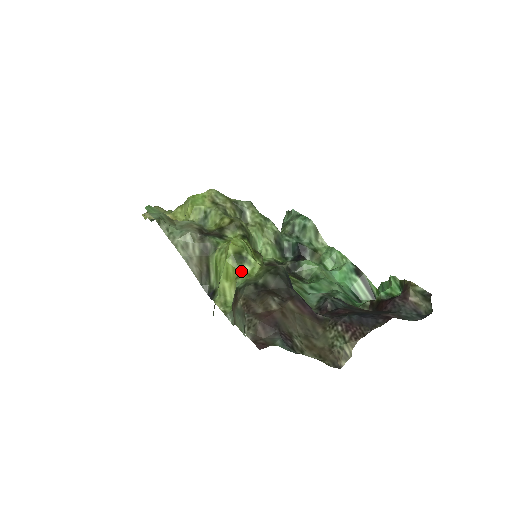
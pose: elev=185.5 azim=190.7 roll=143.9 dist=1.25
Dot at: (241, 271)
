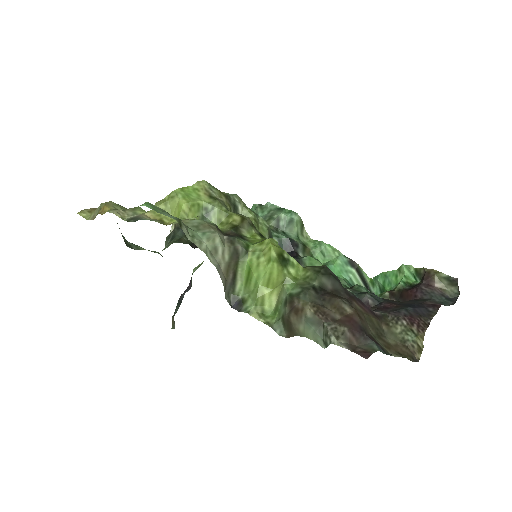
Dot at: (287, 275)
